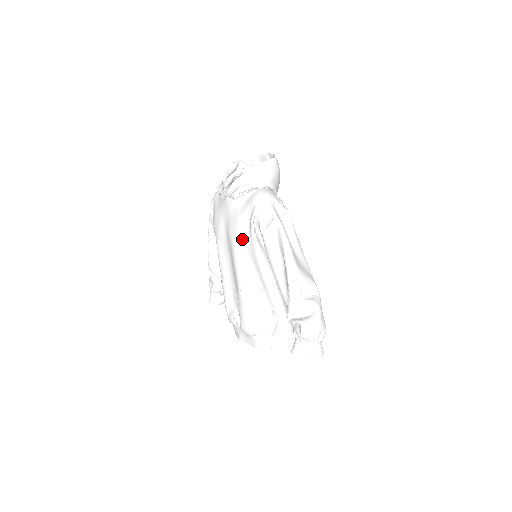
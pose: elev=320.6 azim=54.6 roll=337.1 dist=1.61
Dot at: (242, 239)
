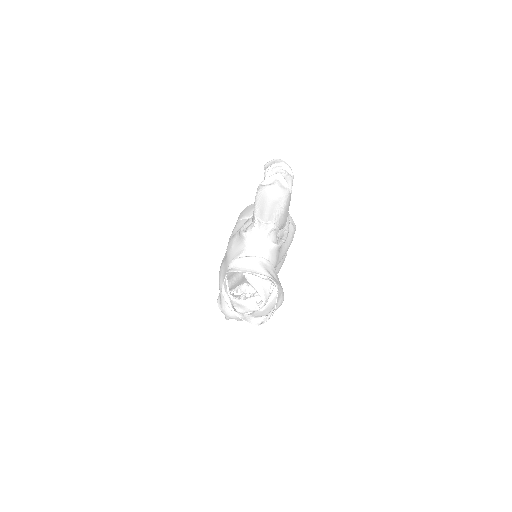
Dot at: occluded
